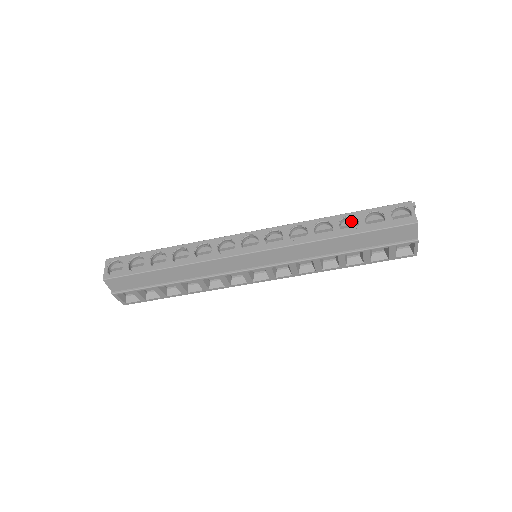
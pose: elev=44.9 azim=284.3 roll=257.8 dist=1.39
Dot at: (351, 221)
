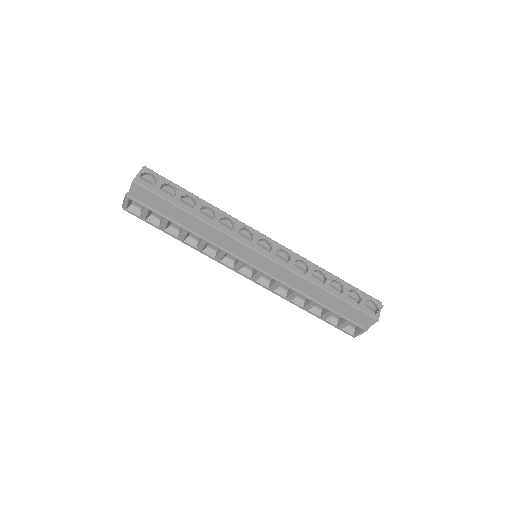
Dot at: (338, 285)
